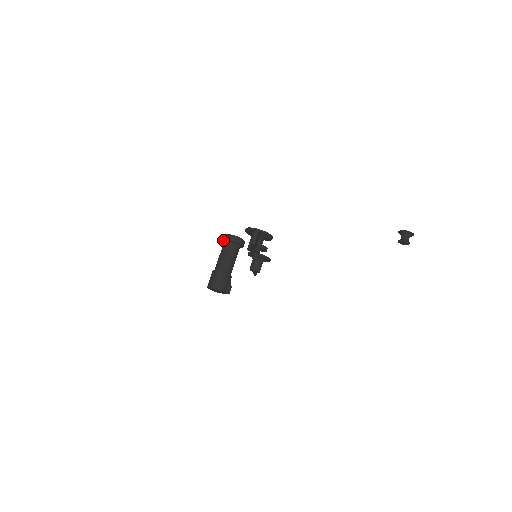
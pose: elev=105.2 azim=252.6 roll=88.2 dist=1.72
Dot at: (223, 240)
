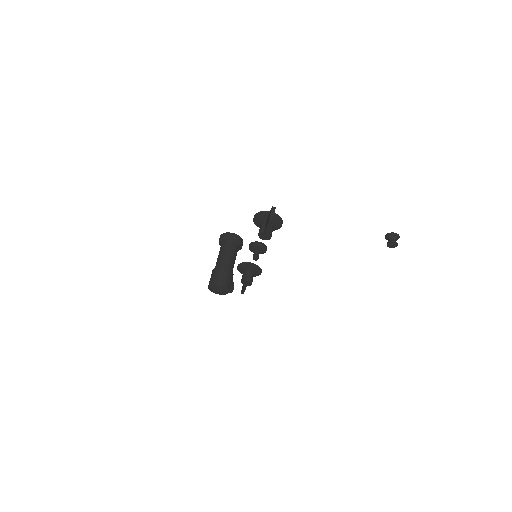
Dot at: (221, 240)
